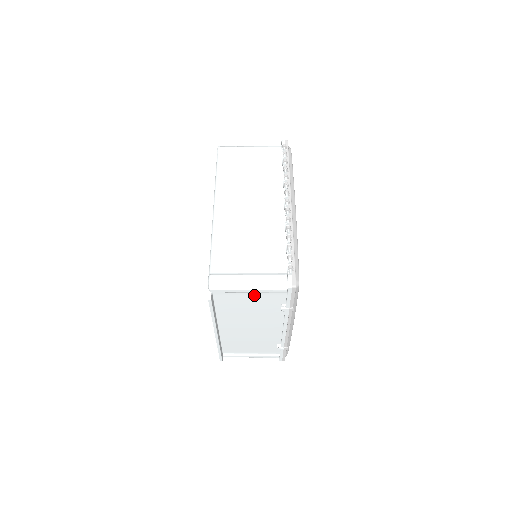
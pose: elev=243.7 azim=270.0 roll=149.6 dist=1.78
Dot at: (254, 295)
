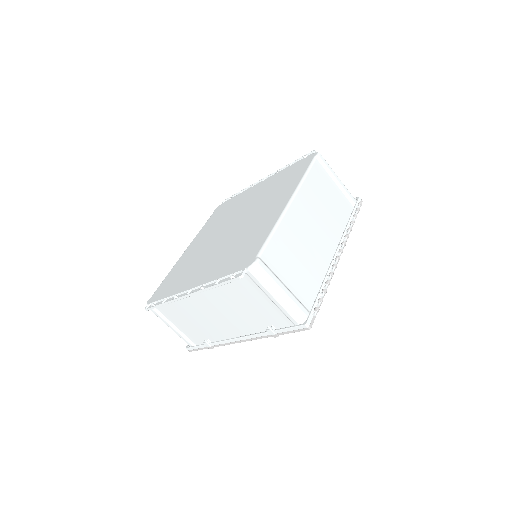
Dot at: (268, 303)
